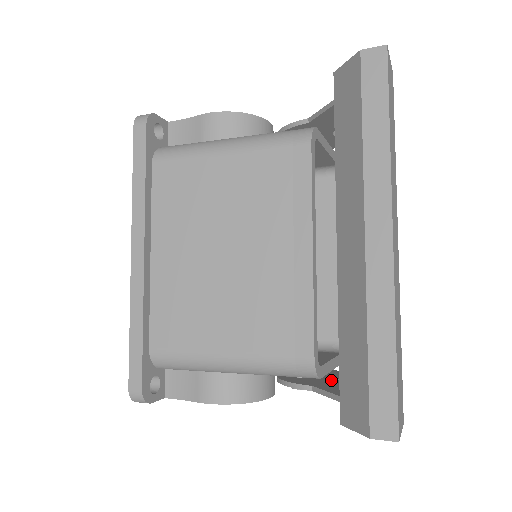
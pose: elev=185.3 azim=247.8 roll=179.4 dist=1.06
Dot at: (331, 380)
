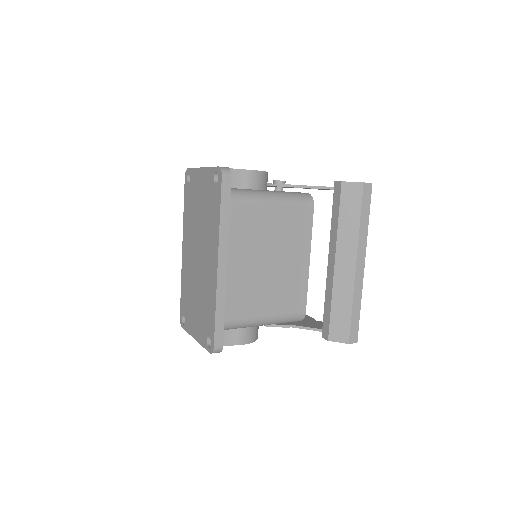
Dot at: occluded
